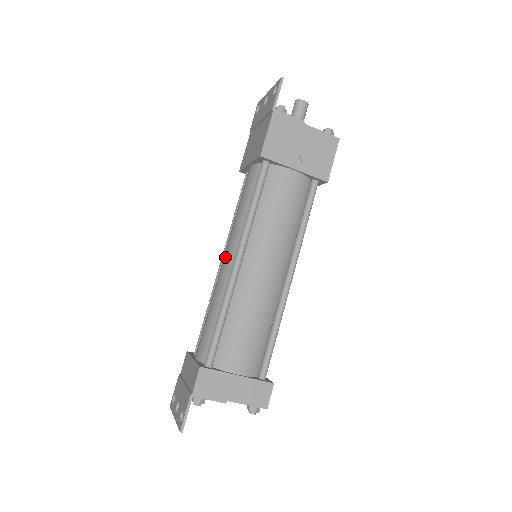
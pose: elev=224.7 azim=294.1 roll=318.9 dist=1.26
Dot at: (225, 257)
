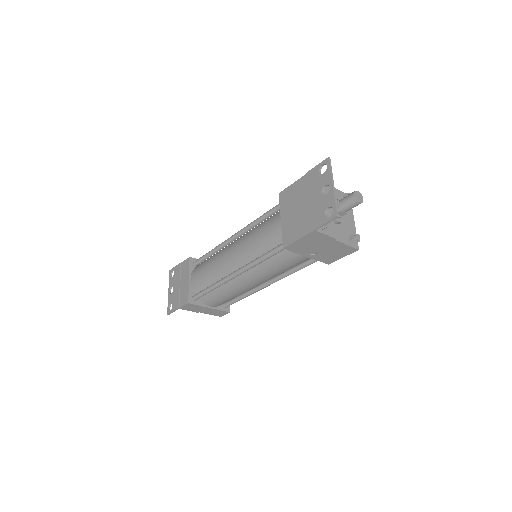
Dot at: (232, 255)
